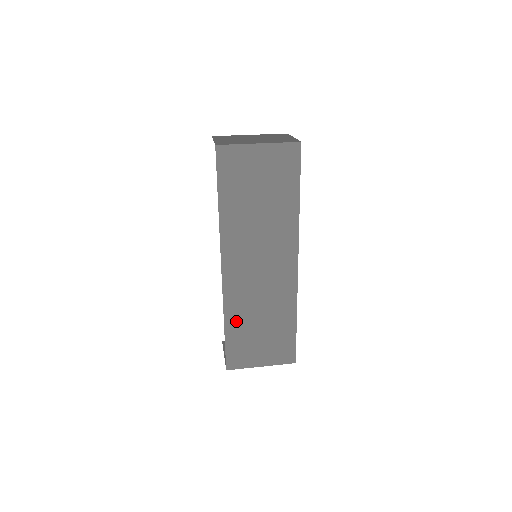
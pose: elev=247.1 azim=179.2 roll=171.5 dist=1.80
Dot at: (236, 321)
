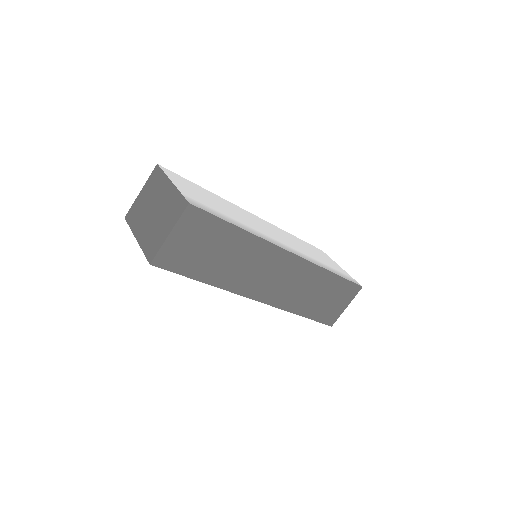
Dot at: occluded
